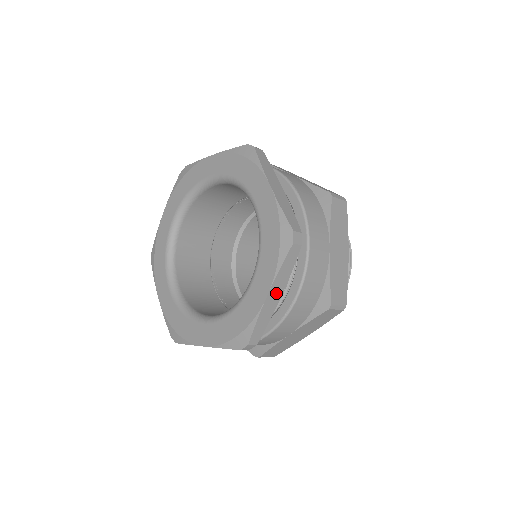
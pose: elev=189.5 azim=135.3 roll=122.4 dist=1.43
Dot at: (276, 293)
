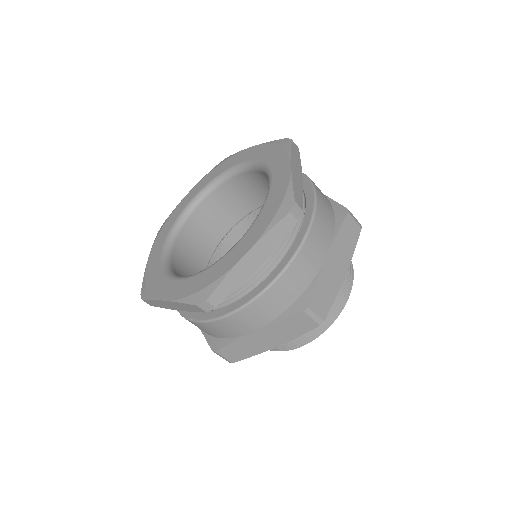
Dot at: (297, 171)
